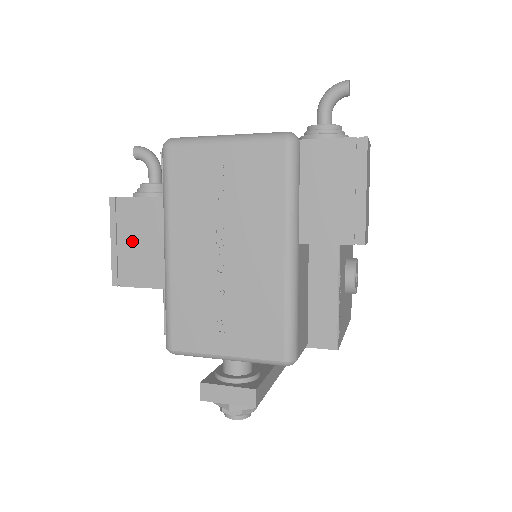
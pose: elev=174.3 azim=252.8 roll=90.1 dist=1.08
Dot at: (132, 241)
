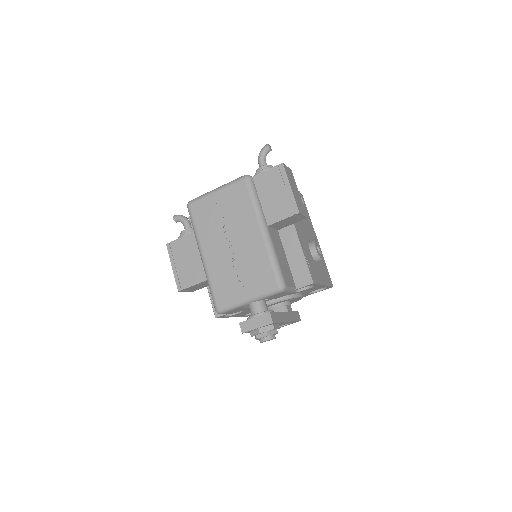
Dot at: (183, 262)
